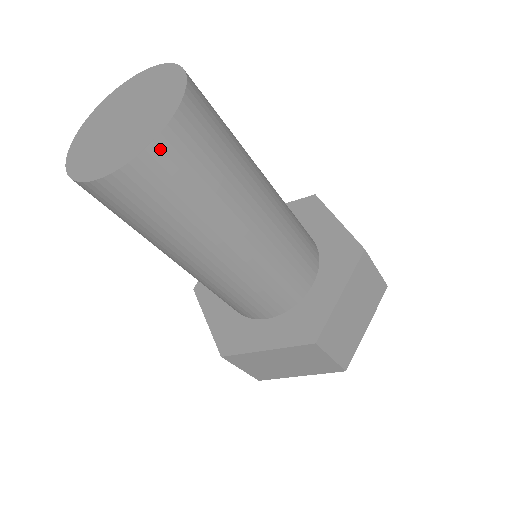
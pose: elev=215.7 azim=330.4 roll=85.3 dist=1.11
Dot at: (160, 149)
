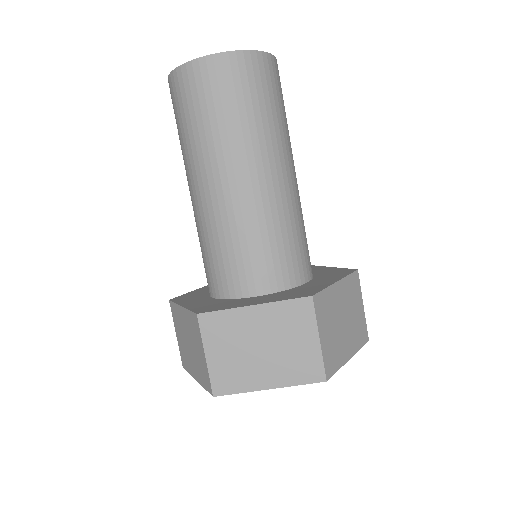
Dot at: (257, 59)
